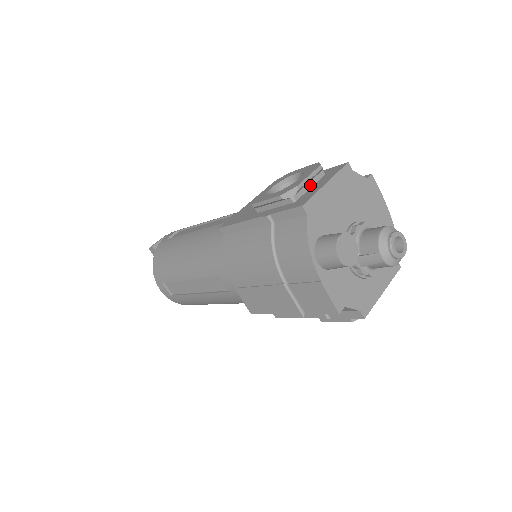
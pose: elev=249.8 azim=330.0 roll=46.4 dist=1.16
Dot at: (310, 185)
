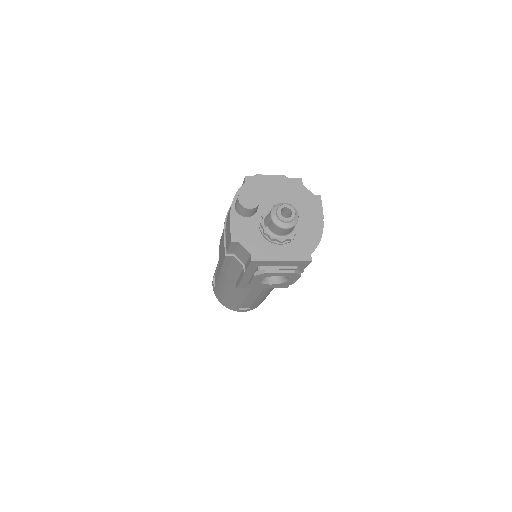
Dot at: occluded
